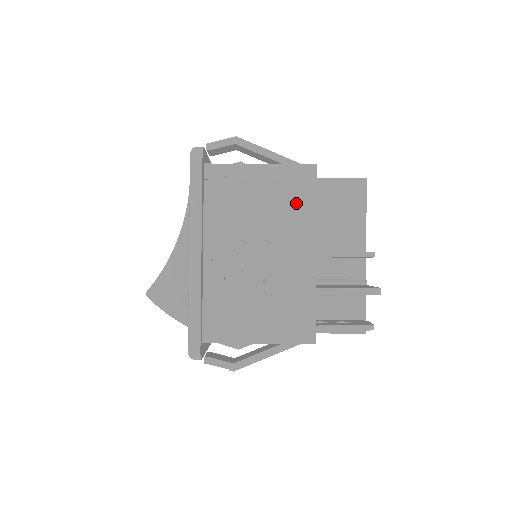
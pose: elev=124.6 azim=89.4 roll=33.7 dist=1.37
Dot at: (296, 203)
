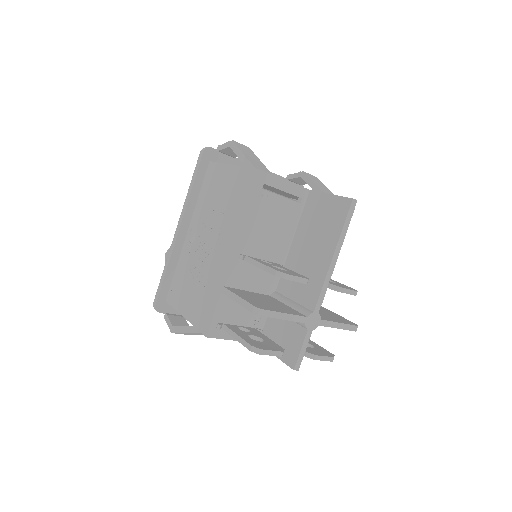
Dot at: (238, 204)
